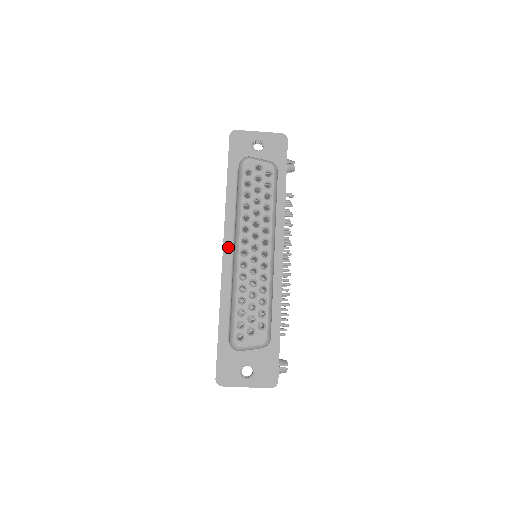
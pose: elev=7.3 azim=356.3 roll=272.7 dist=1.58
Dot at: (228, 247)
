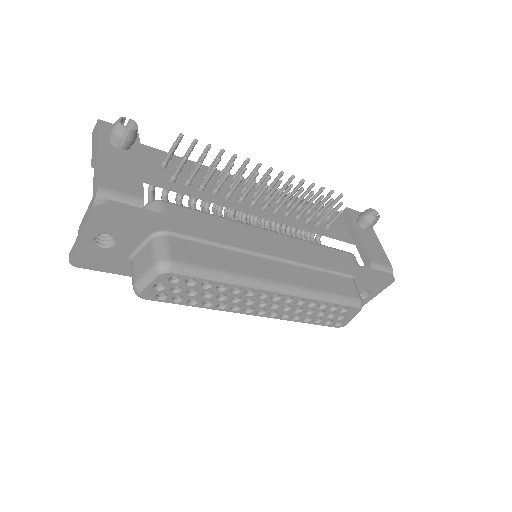
Dot at: occluded
